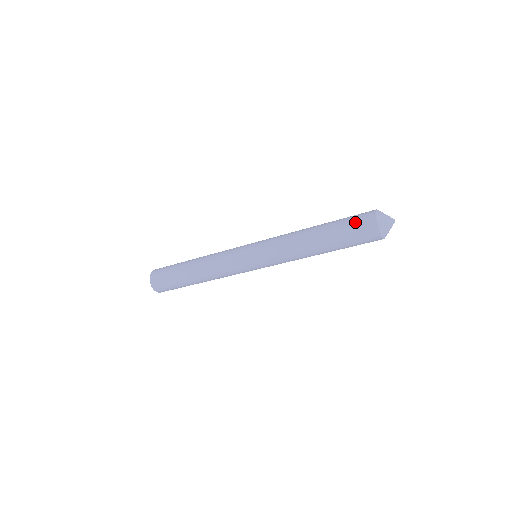
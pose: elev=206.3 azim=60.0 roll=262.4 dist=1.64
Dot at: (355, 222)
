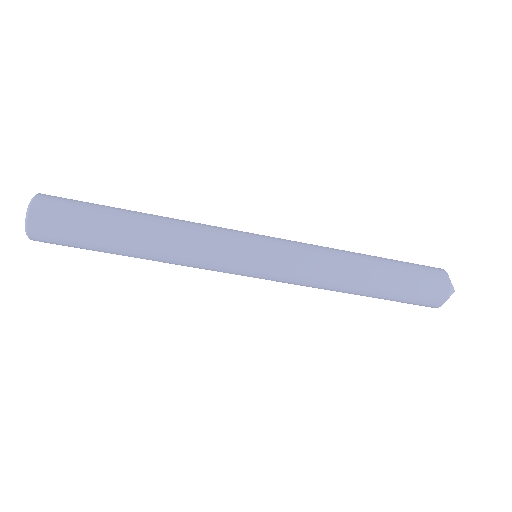
Dot at: (422, 268)
